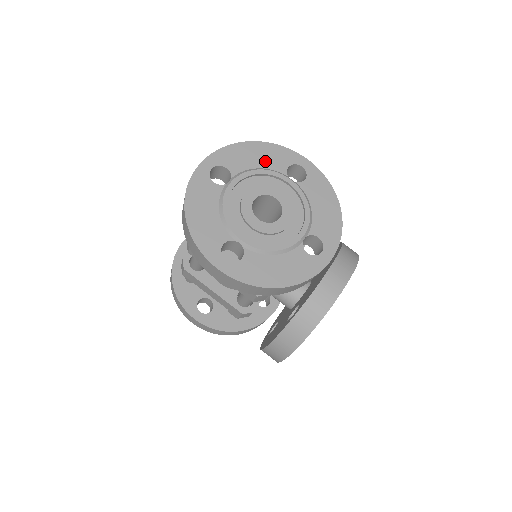
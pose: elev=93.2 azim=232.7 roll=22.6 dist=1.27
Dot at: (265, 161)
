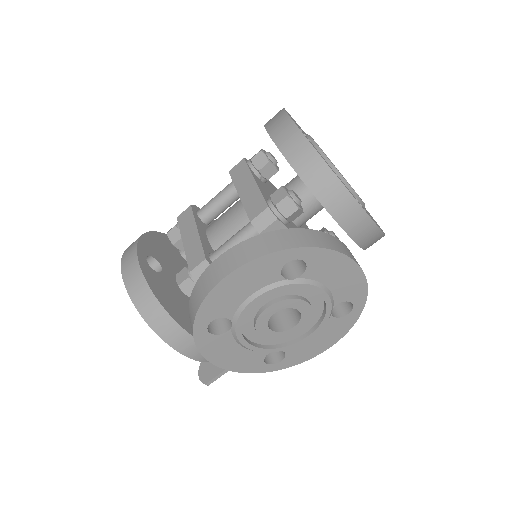
Dot at: occluded
